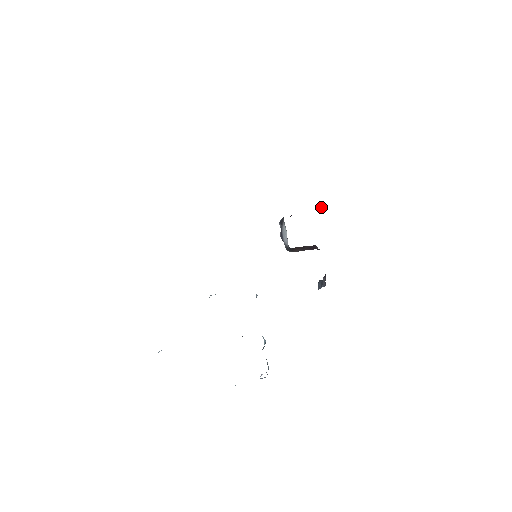
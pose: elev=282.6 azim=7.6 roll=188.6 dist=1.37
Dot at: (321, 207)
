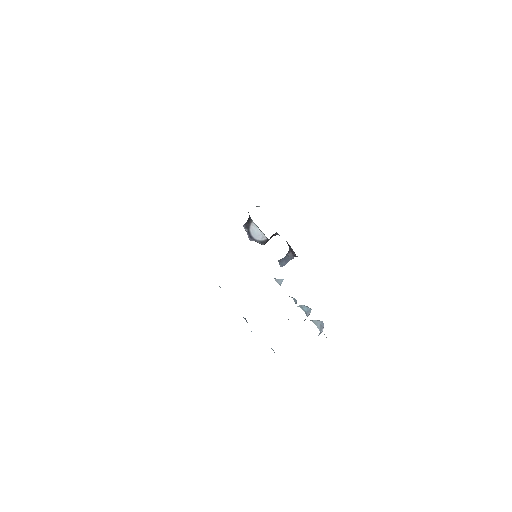
Dot at: (258, 206)
